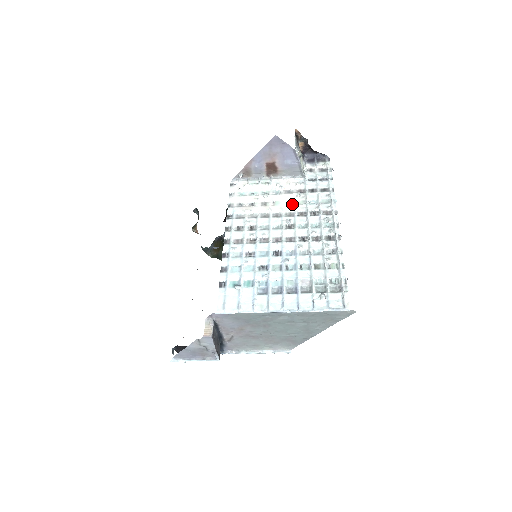
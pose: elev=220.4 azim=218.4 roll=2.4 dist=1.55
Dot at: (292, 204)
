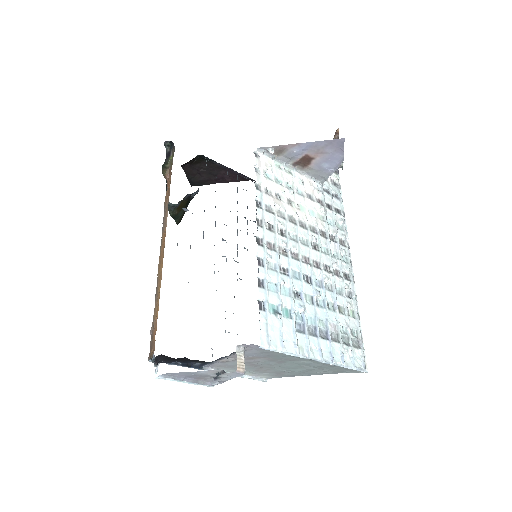
Dot at: (315, 216)
